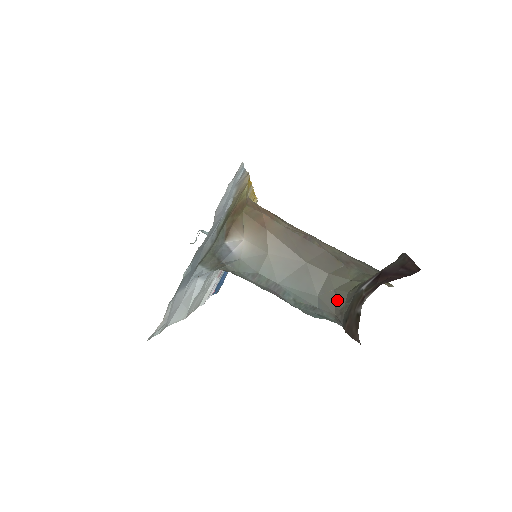
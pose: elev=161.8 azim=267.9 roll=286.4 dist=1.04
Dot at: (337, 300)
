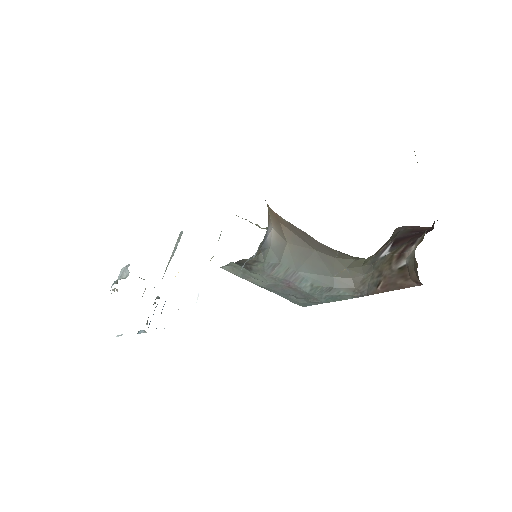
Dot at: (354, 275)
